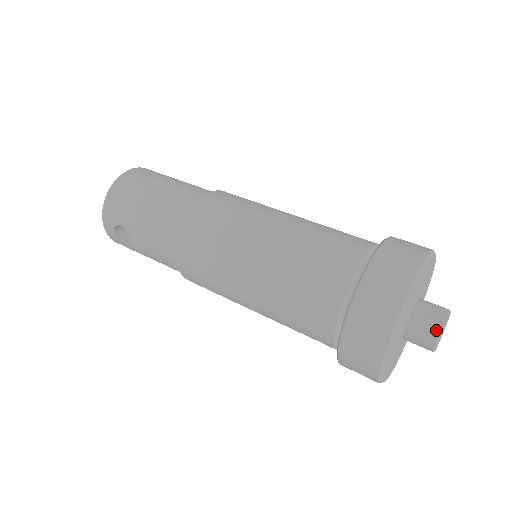
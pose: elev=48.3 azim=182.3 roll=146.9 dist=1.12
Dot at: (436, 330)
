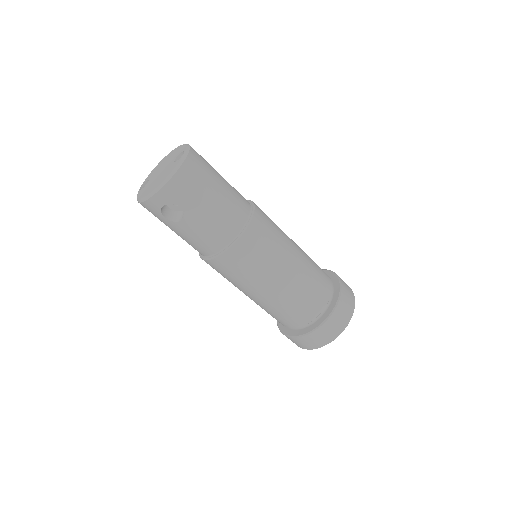
Dot at: occluded
